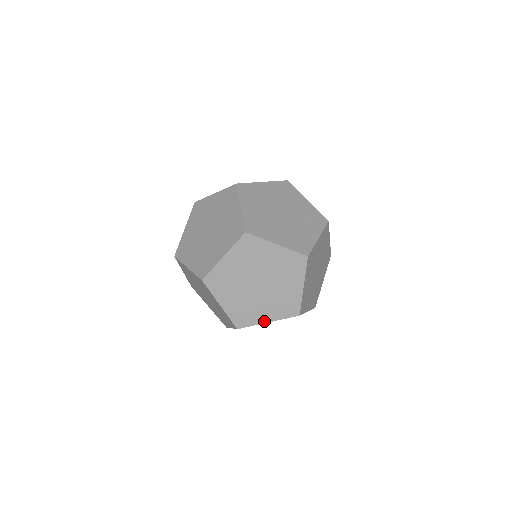
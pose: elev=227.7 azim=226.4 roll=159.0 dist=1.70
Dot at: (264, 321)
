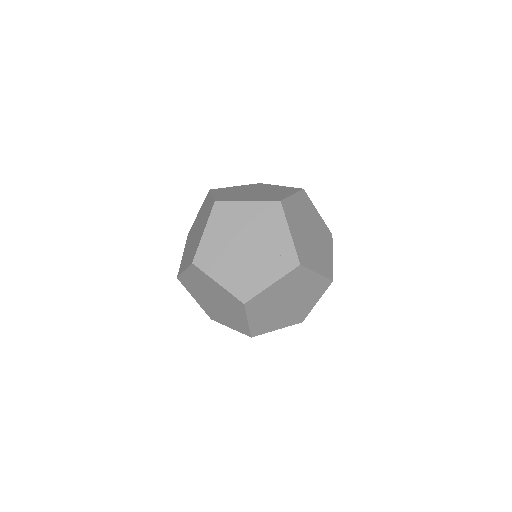
Dot at: (227, 325)
